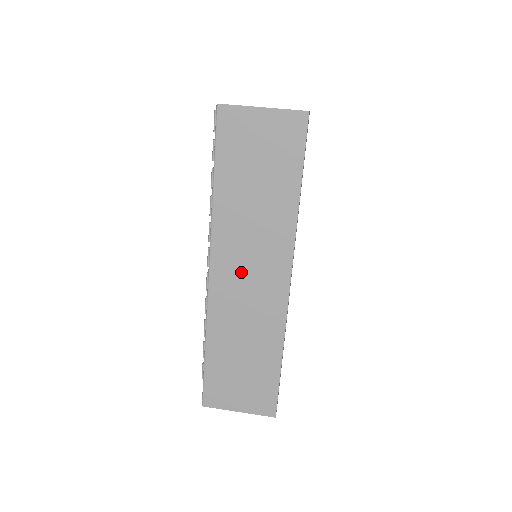
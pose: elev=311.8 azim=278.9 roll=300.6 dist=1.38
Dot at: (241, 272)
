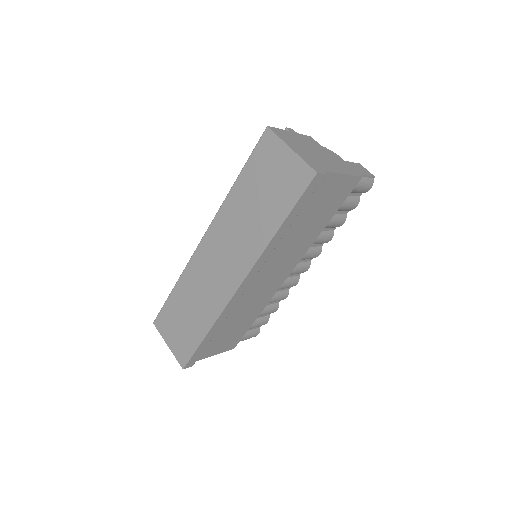
Dot at: (218, 254)
